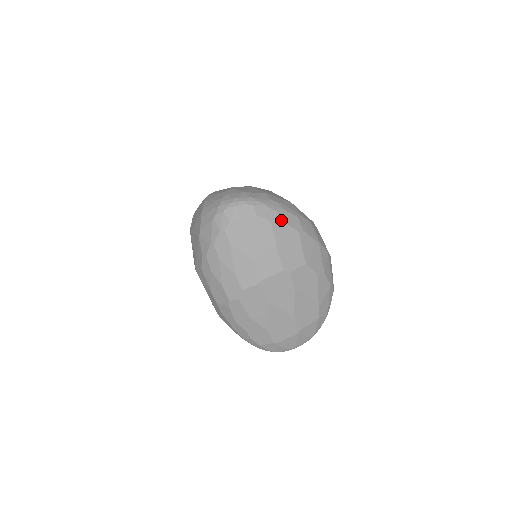
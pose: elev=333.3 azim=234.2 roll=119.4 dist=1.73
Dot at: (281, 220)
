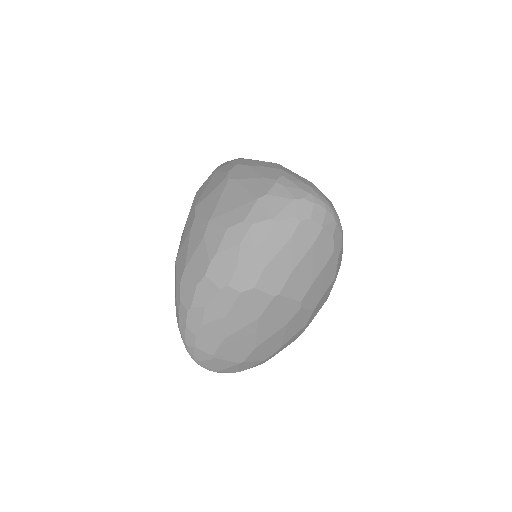
Dot at: (338, 257)
